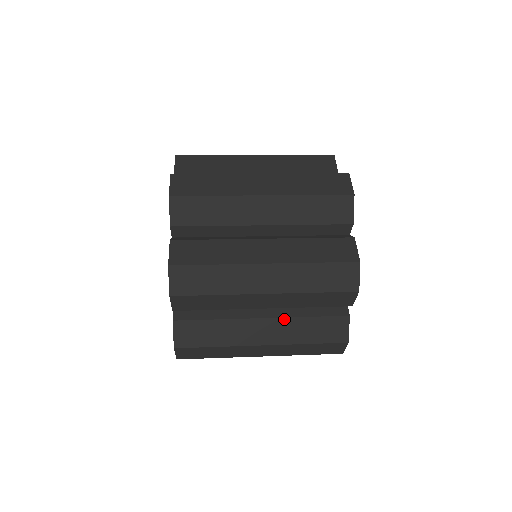
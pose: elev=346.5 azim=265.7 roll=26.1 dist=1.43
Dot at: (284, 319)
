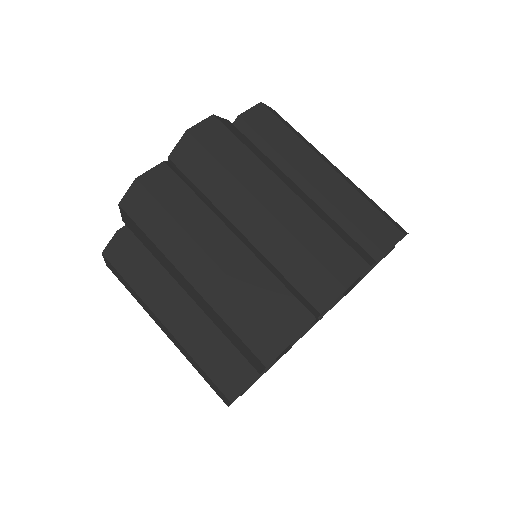
Dot at: occluded
